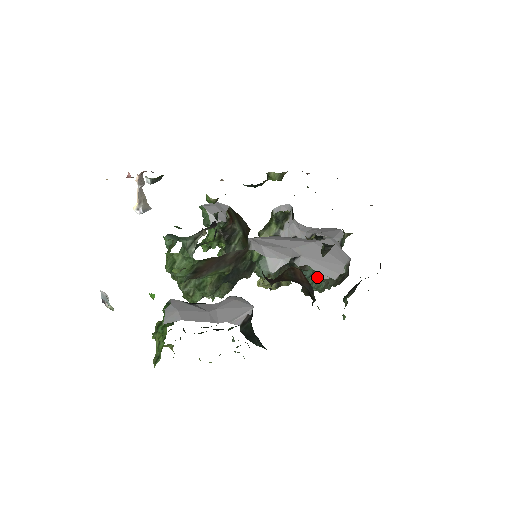
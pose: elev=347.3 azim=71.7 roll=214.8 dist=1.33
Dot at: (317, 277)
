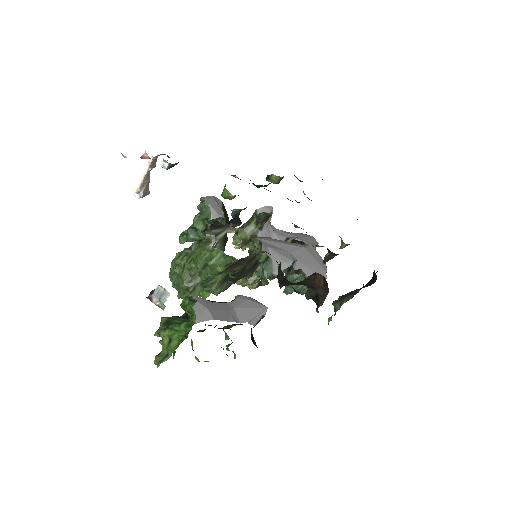
Dot at: occluded
